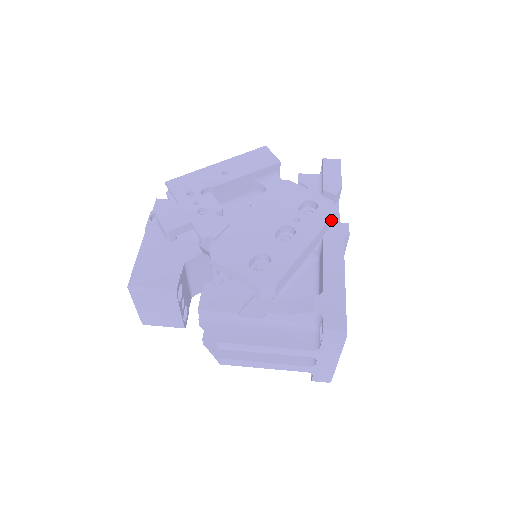
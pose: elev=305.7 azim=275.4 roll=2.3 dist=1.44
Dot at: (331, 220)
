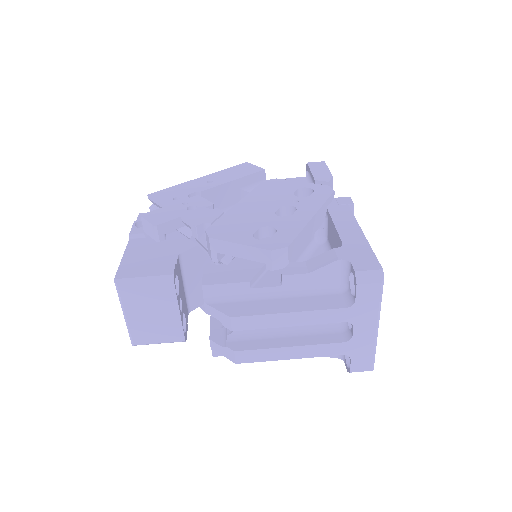
Dot at: (330, 200)
